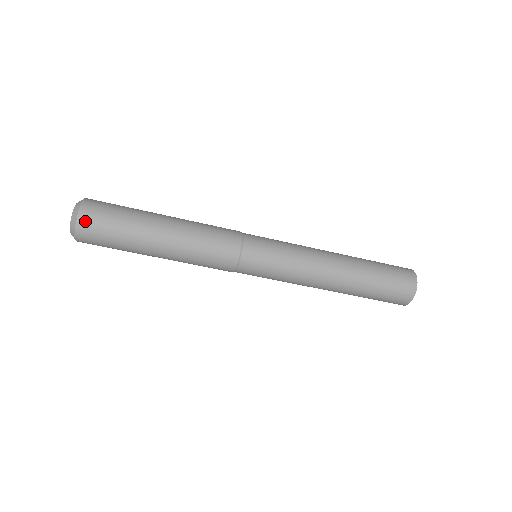
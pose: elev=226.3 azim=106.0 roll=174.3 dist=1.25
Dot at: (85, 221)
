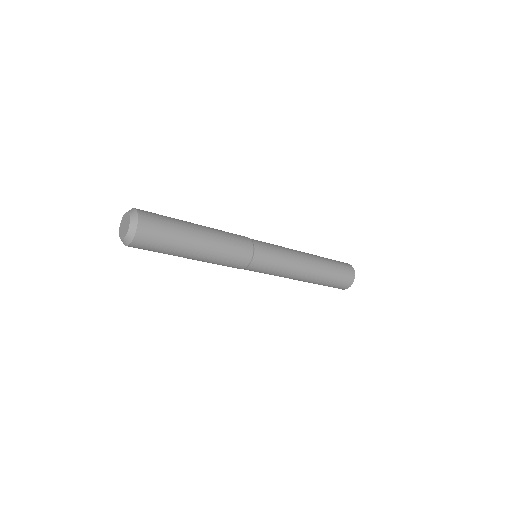
Dot at: (134, 247)
